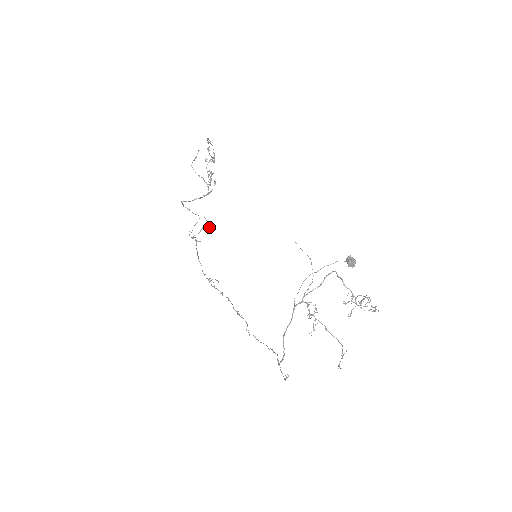
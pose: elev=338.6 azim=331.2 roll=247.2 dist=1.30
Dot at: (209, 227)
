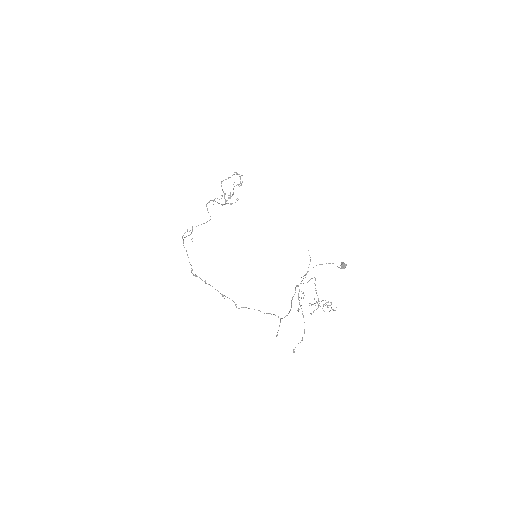
Dot at: occluded
